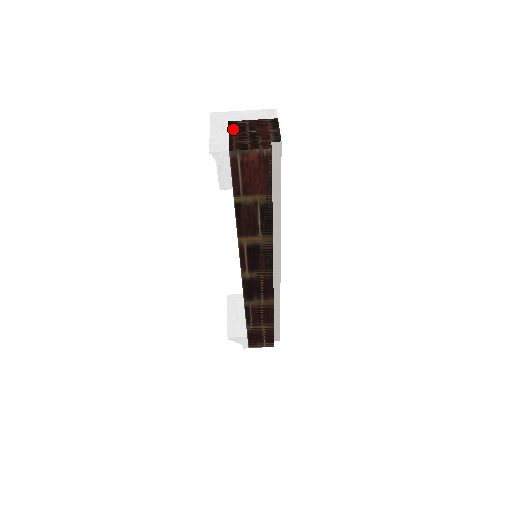
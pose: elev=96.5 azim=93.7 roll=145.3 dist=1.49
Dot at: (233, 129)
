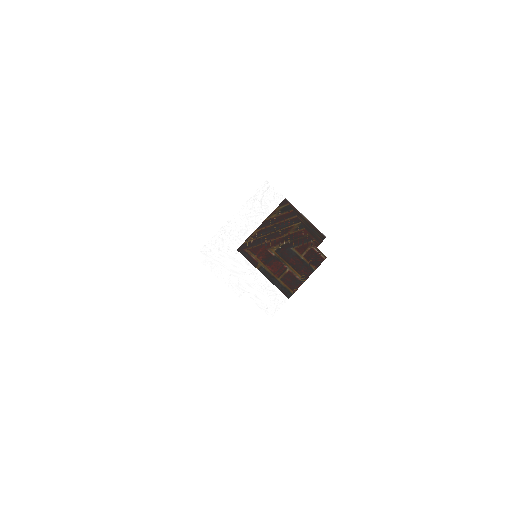
Dot at: (256, 260)
